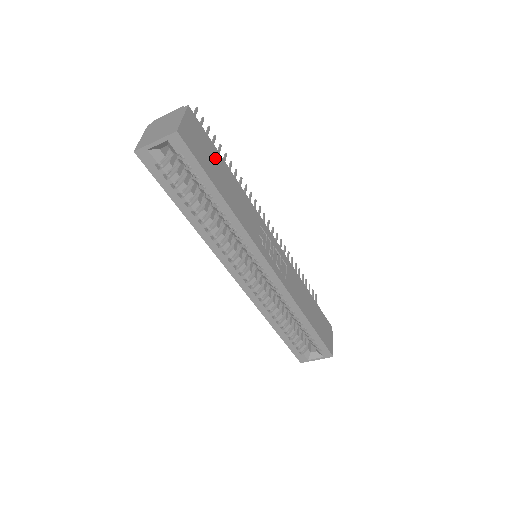
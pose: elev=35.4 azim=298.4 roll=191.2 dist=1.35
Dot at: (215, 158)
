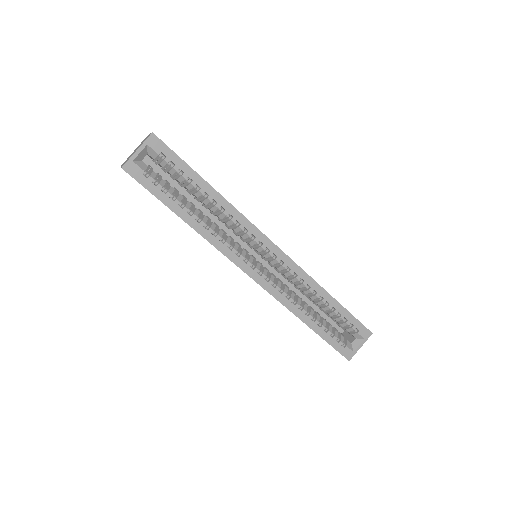
Dot at: occluded
